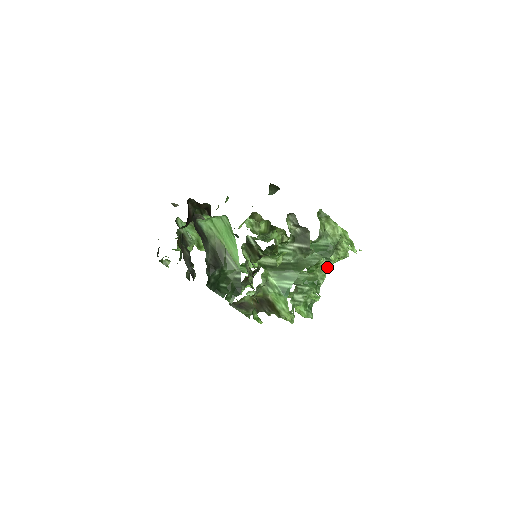
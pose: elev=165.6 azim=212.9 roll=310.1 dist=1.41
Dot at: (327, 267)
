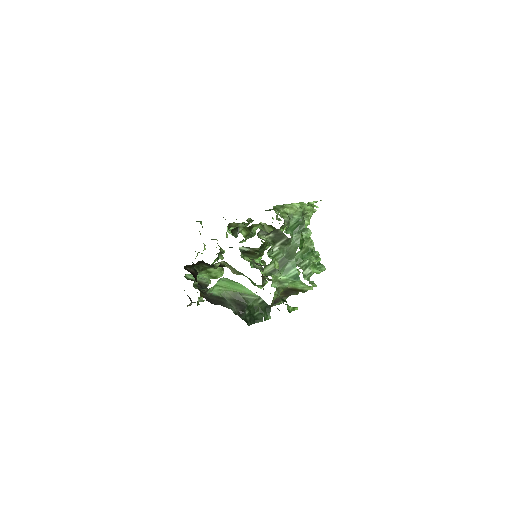
Dot at: (309, 235)
